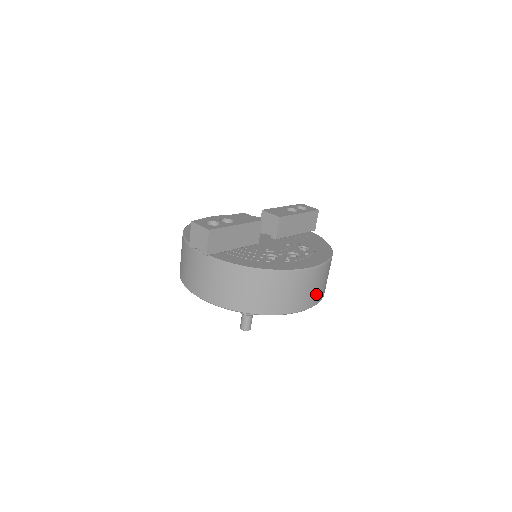
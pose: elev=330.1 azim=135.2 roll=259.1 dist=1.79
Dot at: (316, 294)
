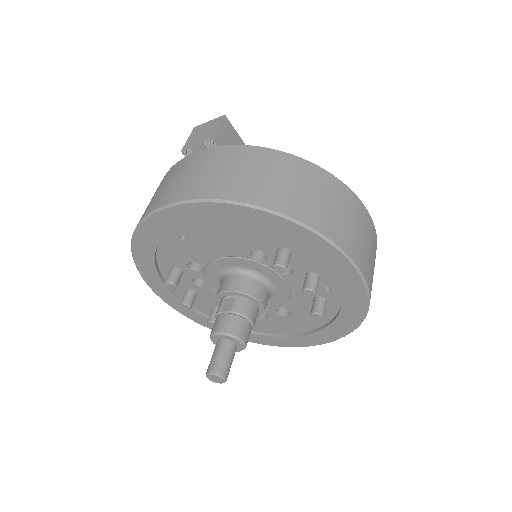
Dot at: (367, 262)
